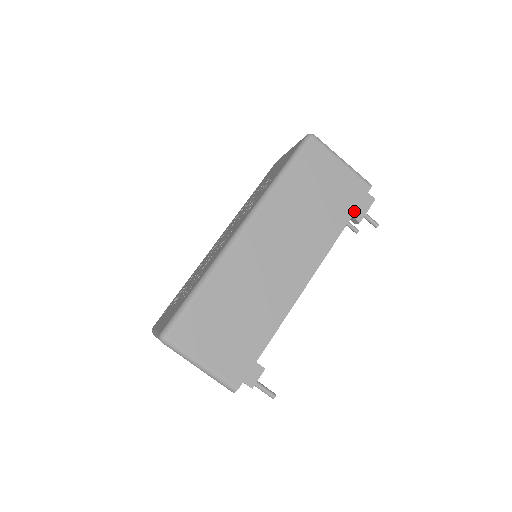
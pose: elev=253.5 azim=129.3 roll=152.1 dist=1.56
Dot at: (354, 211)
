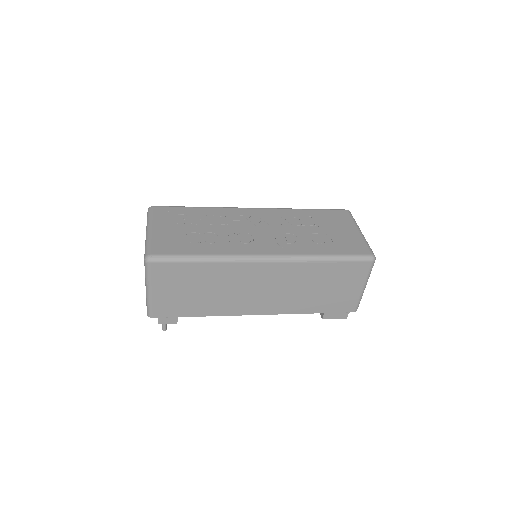
Dot at: (329, 312)
